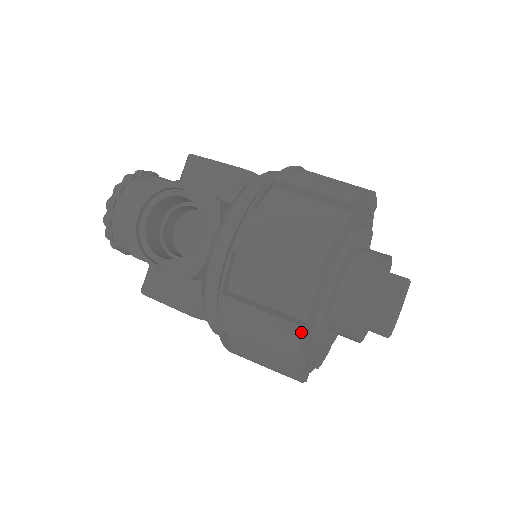
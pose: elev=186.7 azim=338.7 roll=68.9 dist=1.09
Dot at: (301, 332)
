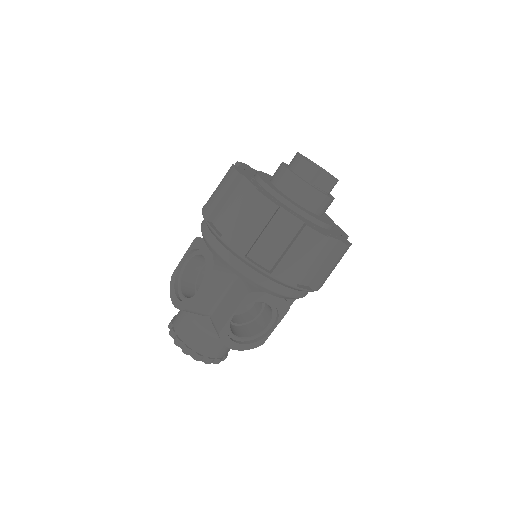
Dot at: (258, 191)
